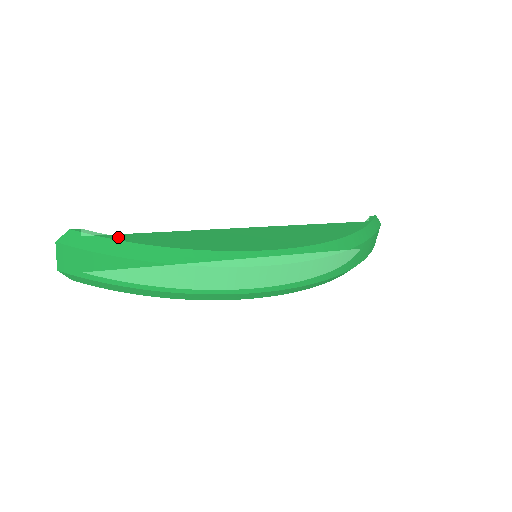
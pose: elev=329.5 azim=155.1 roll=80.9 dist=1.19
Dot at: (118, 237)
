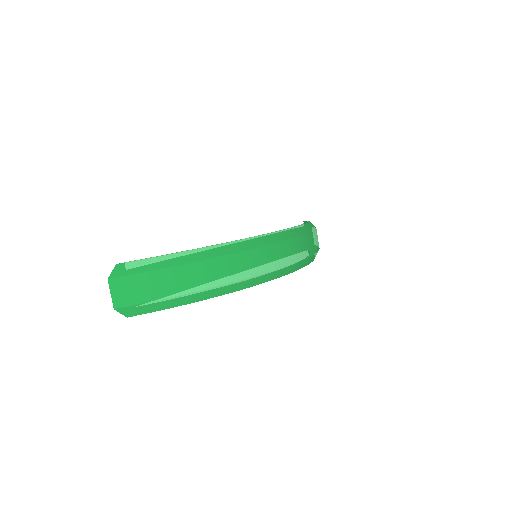
Dot at: (161, 255)
